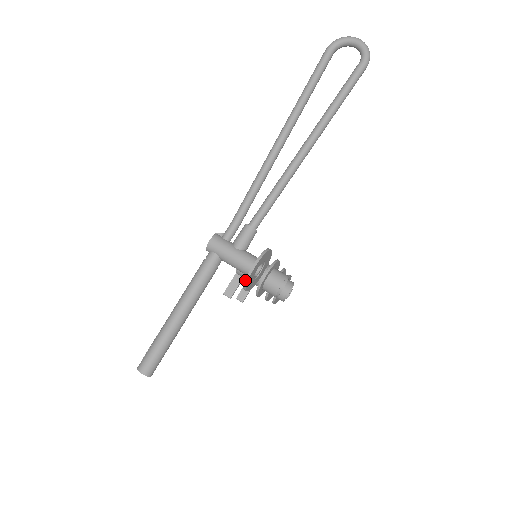
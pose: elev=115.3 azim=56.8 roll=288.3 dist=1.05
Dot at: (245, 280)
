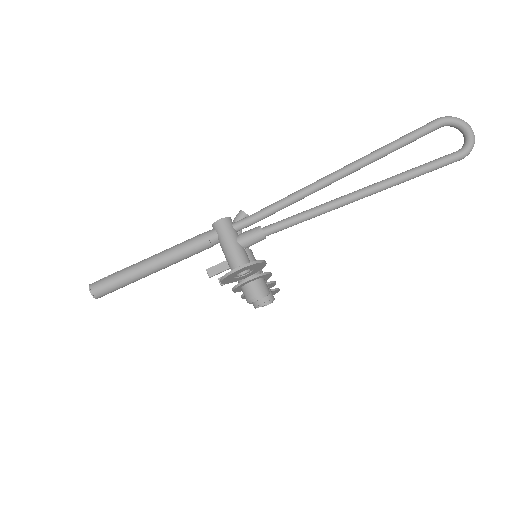
Dot at: (225, 274)
